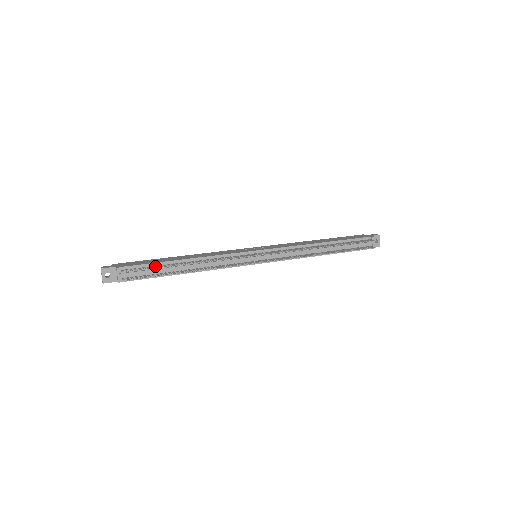
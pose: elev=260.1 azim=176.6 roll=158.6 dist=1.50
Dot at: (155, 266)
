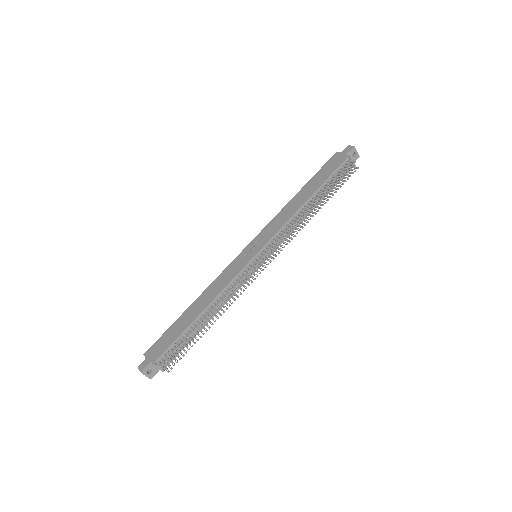
Dot at: (182, 338)
